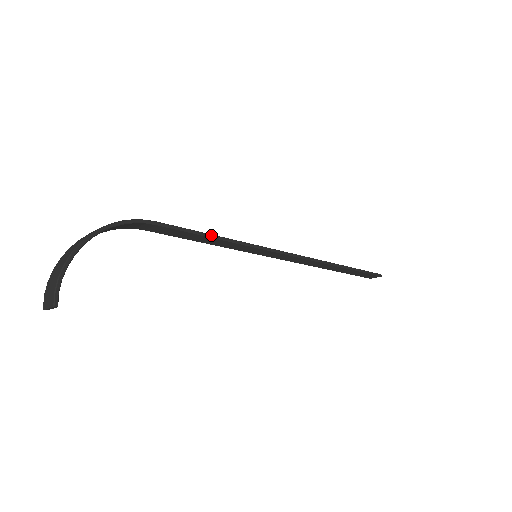
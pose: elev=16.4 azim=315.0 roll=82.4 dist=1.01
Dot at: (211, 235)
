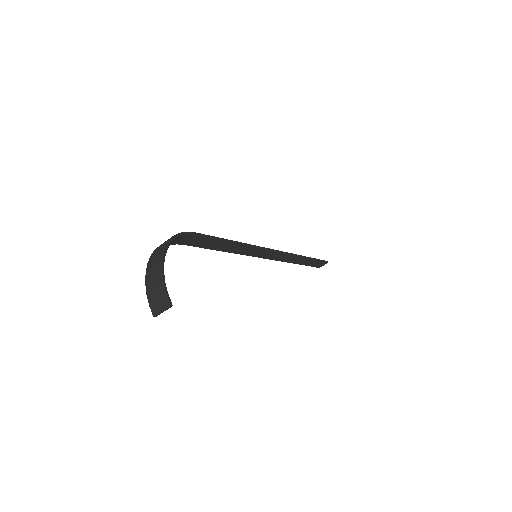
Dot at: (229, 240)
